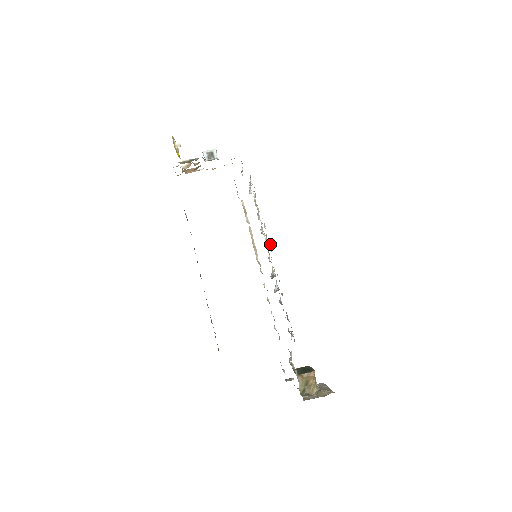
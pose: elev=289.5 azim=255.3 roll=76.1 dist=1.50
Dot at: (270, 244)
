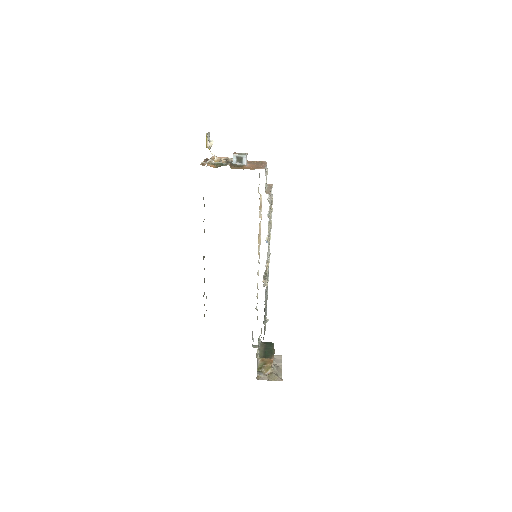
Dot at: (269, 258)
